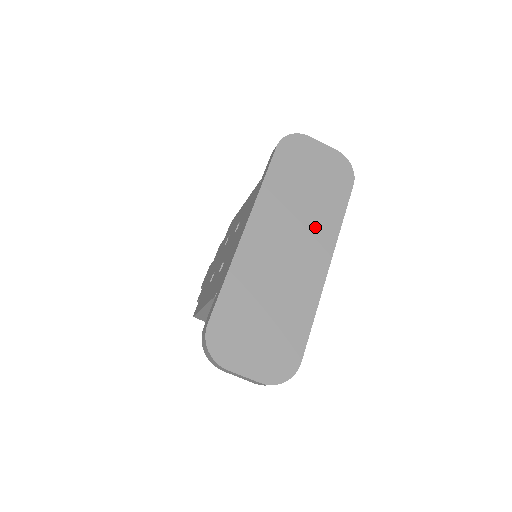
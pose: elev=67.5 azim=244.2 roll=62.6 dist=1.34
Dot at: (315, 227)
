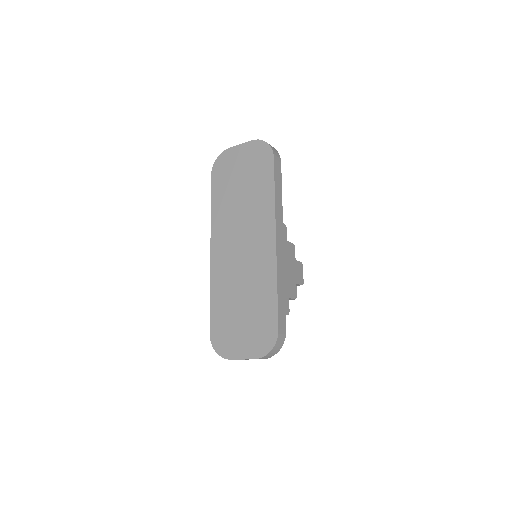
Dot at: (255, 216)
